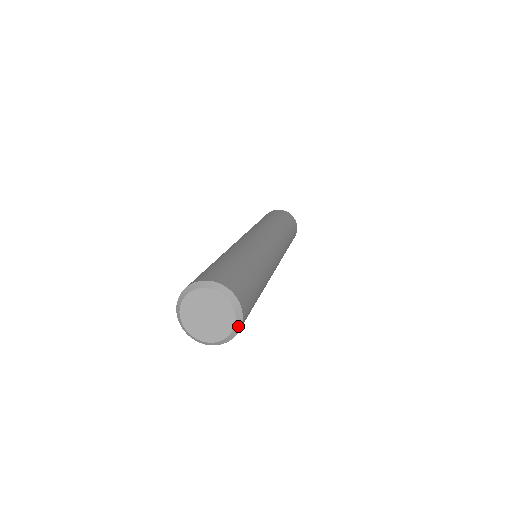
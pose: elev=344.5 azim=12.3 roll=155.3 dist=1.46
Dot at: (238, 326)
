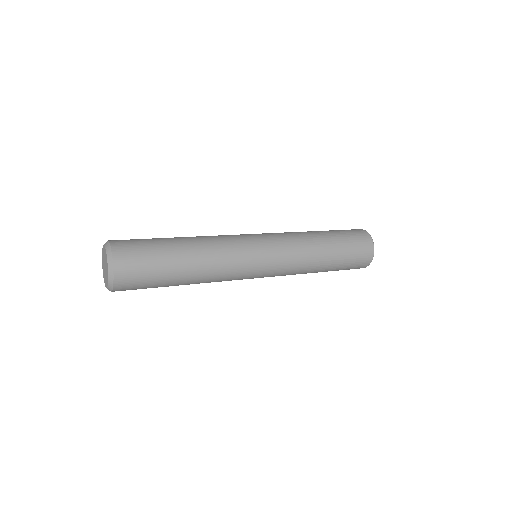
Dot at: (111, 273)
